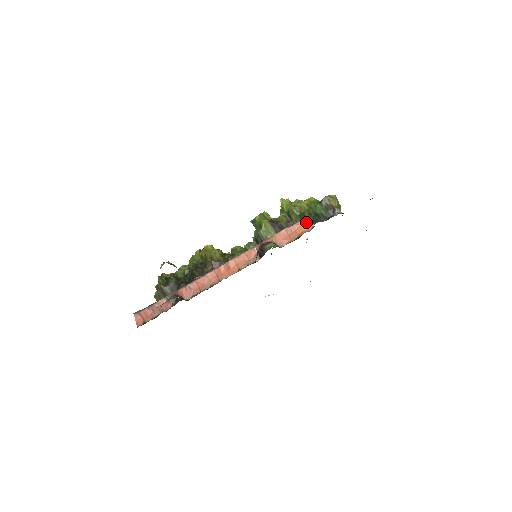
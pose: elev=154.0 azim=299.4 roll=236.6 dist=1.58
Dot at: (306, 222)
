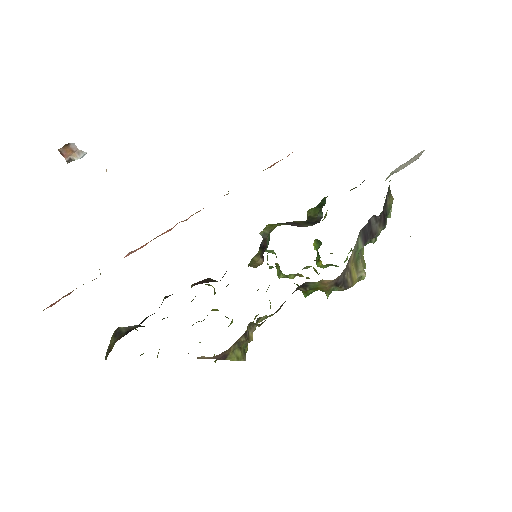
Dot at: occluded
